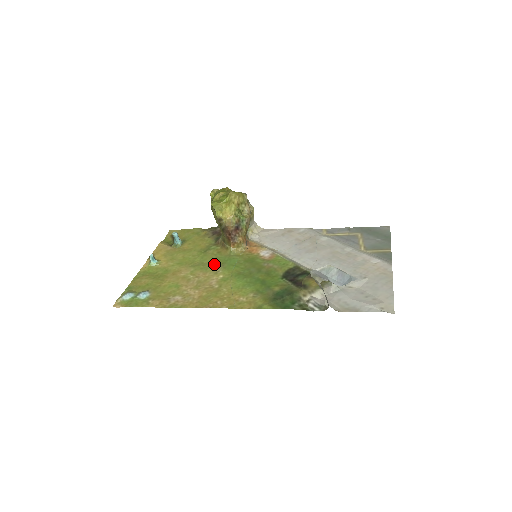
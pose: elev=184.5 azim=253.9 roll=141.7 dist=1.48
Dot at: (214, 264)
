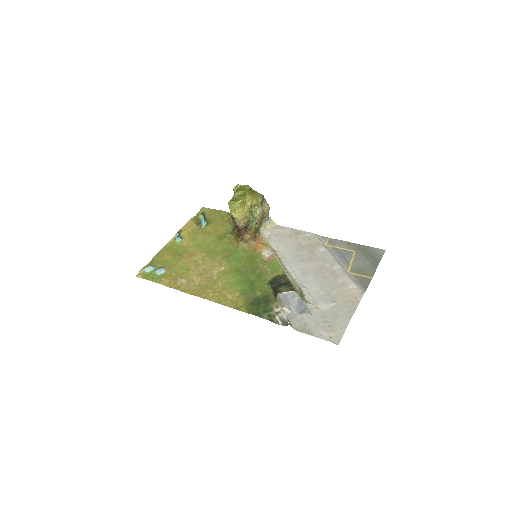
Dot at: (222, 254)
